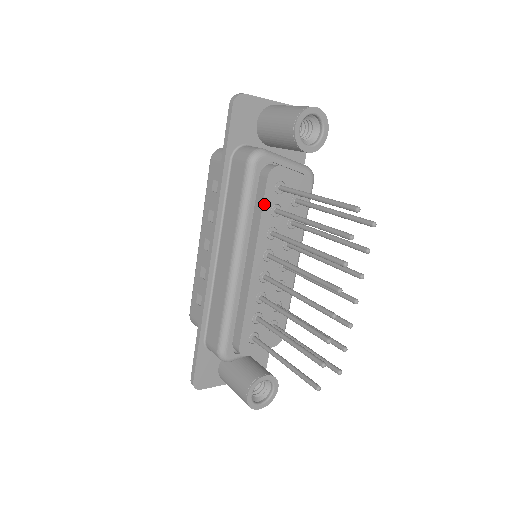
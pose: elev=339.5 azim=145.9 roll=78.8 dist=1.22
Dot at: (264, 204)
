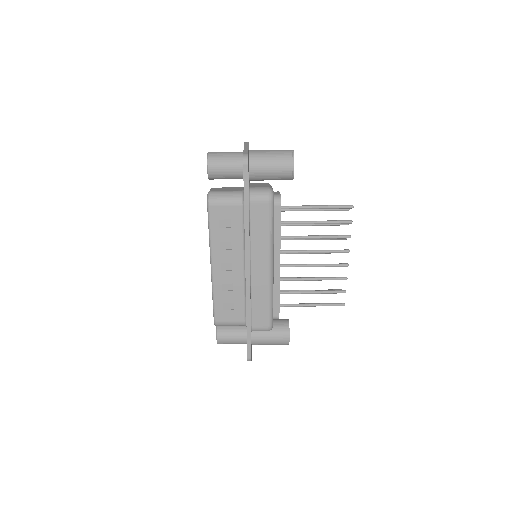
Dot at: occluded
